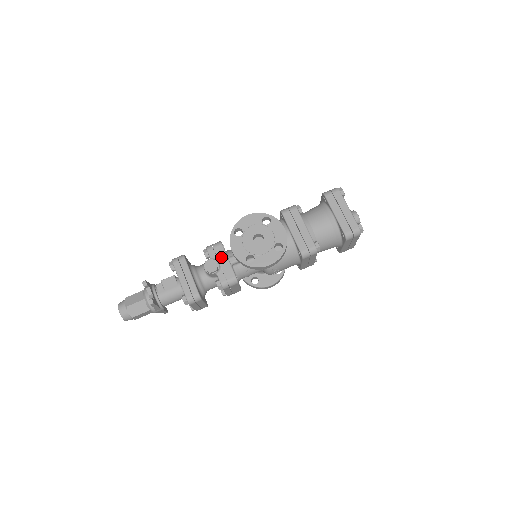
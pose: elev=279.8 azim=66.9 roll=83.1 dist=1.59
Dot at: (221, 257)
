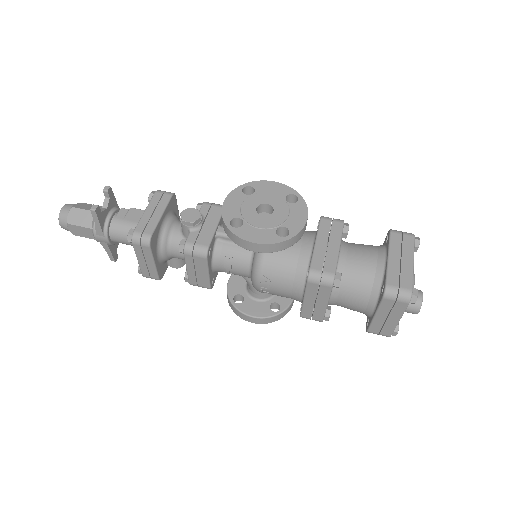
Dot at: (211, 218)
